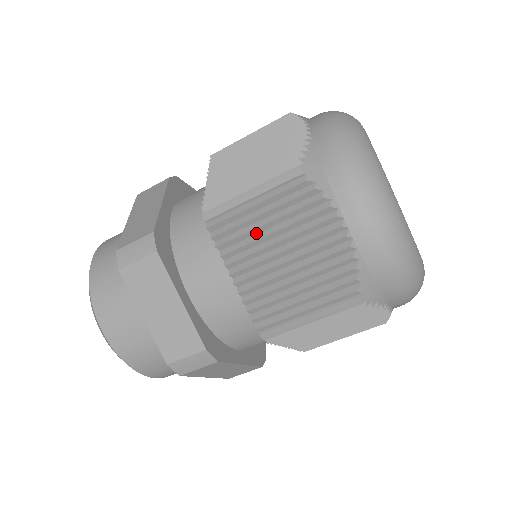
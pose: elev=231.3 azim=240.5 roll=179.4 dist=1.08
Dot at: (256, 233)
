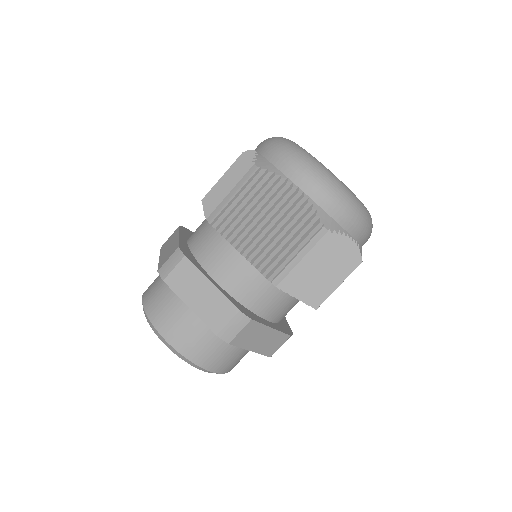
Dot at: (244, 216)
